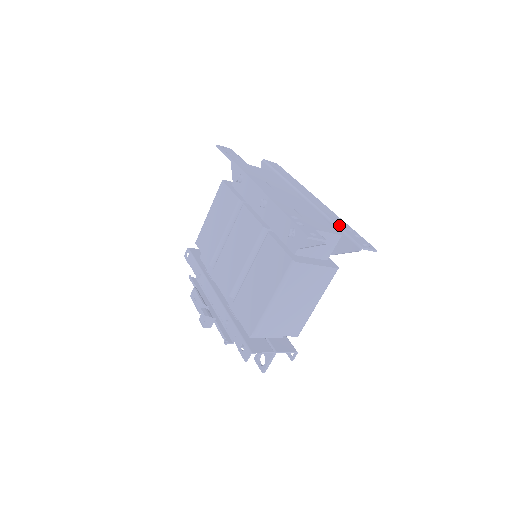
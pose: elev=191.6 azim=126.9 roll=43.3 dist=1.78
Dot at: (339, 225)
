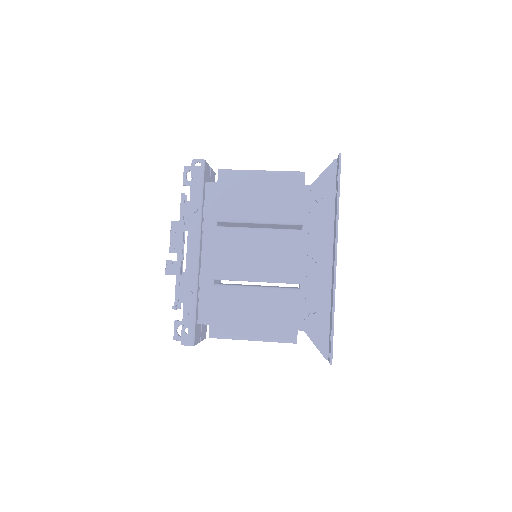
Dot at: occluded
